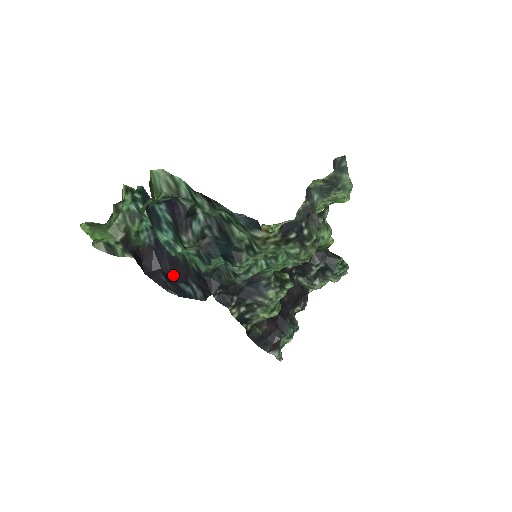
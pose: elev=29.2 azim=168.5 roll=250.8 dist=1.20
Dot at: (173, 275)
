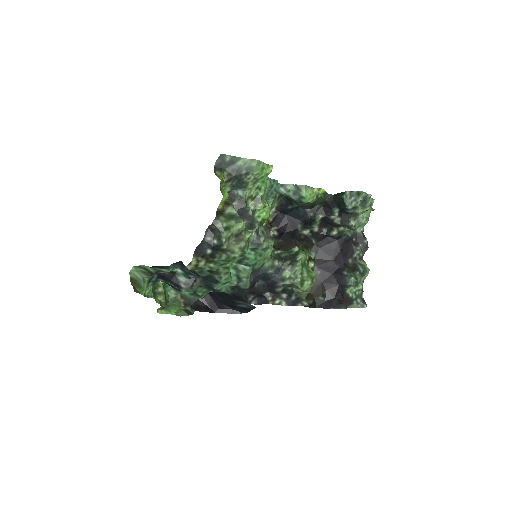
Dot at: (229, 303)
